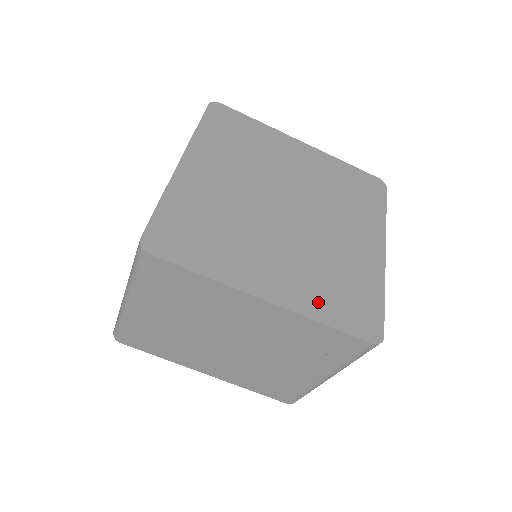
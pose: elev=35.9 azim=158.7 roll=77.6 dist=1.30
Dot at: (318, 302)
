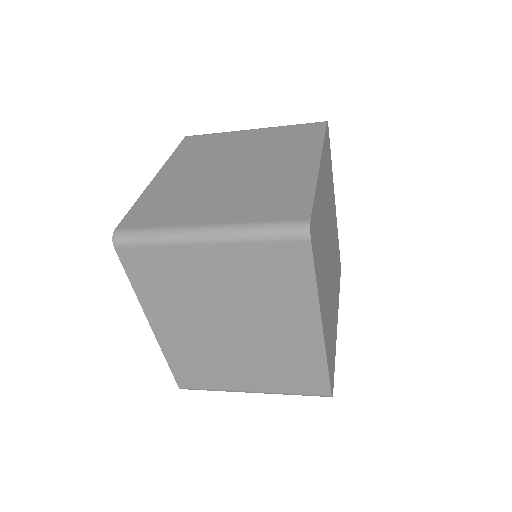
Dot at: (338, 289)
